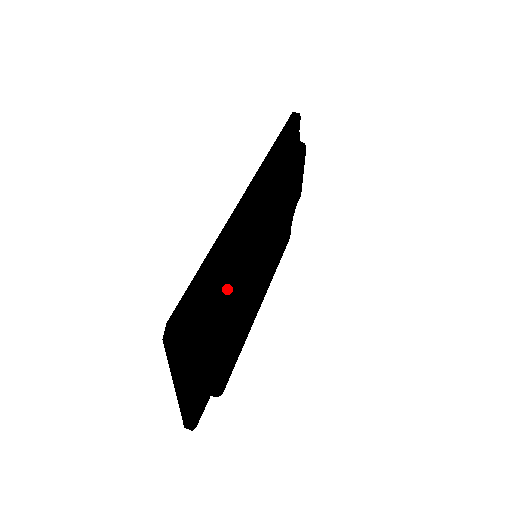
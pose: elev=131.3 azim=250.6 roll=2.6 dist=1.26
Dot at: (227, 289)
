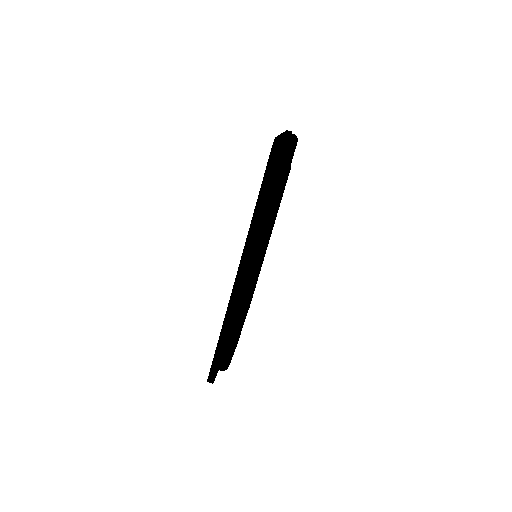
Dot at: (236, 339)
